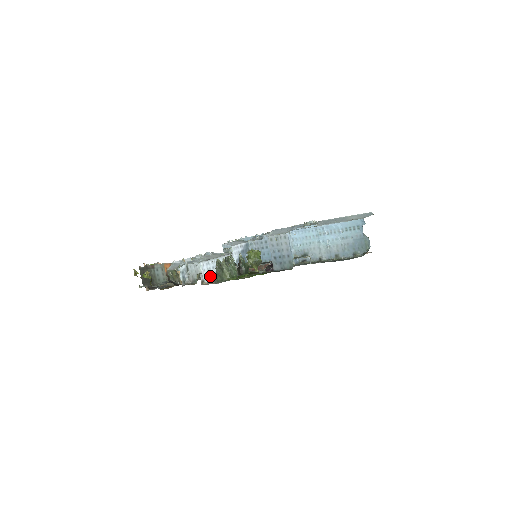
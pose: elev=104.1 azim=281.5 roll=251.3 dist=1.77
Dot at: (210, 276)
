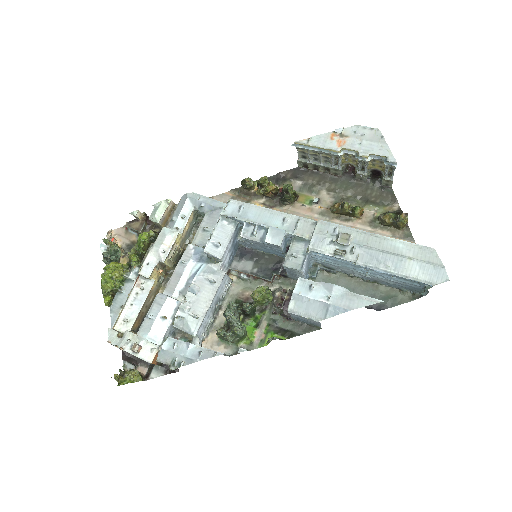
Dot at: (207, 326)
